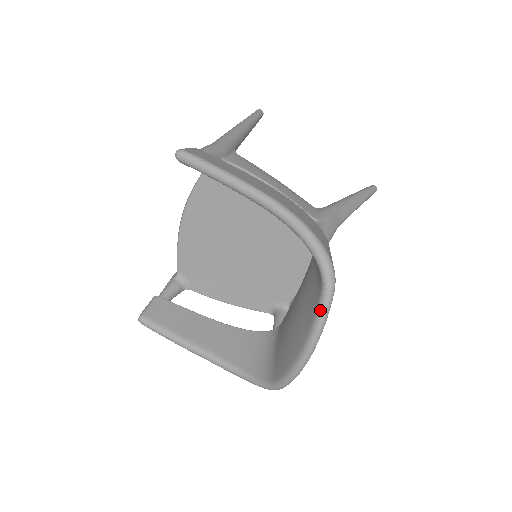
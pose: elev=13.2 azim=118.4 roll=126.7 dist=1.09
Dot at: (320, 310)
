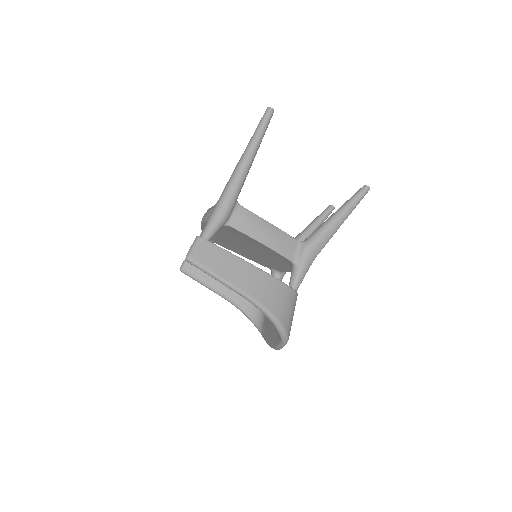
Dot at: (279, 346)
